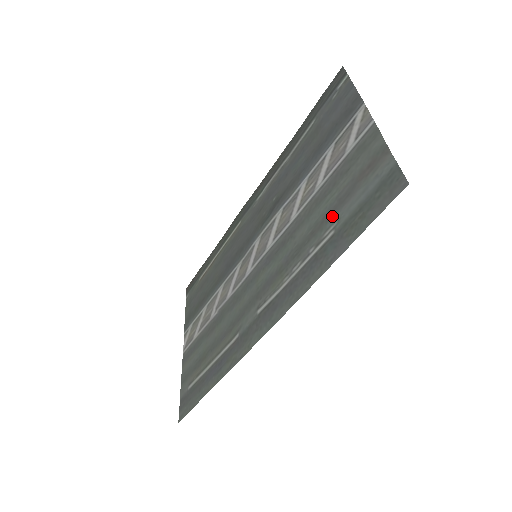
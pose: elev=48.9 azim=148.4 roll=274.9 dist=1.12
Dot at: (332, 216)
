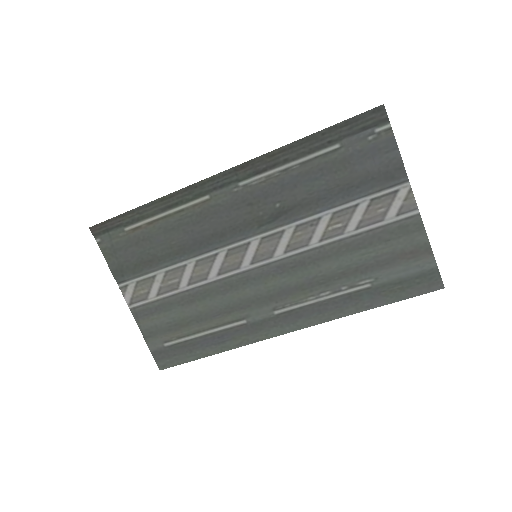
Dot at: (369, 272)
